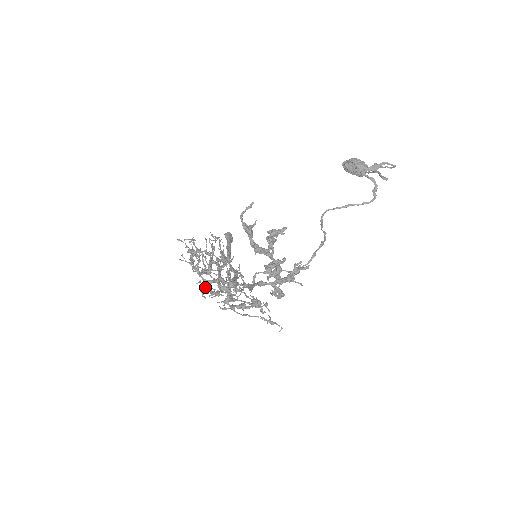
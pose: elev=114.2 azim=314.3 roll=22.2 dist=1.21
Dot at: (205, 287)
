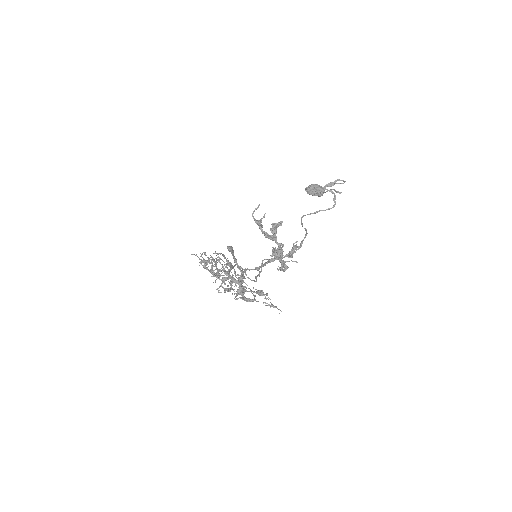
Dot at: (220, 285)
